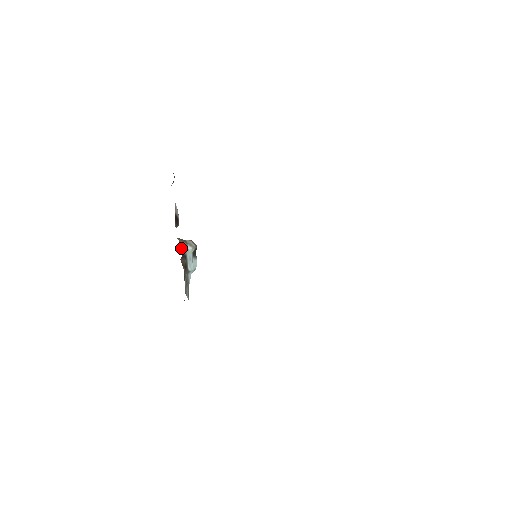
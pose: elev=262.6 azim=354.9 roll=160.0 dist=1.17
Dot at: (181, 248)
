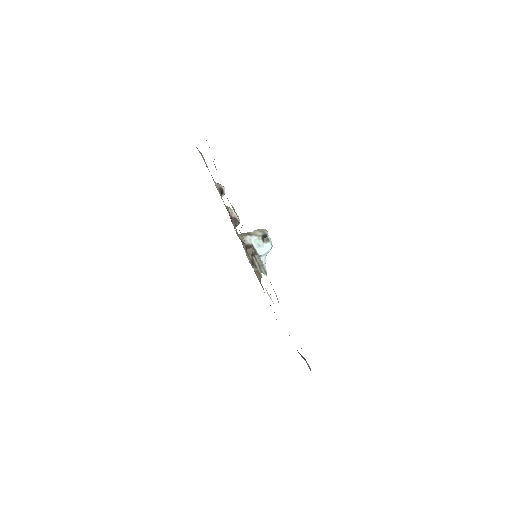
Dot at: (244, 241)
